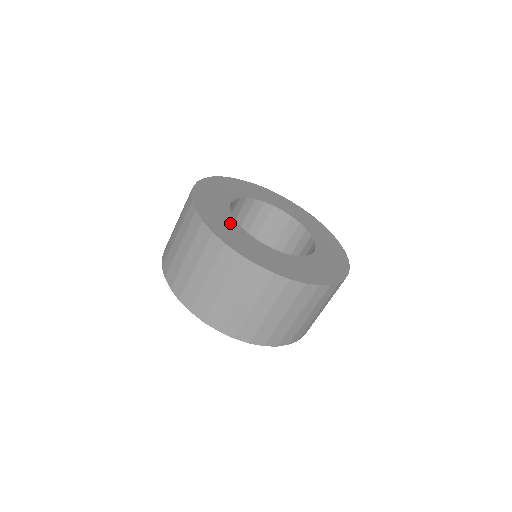
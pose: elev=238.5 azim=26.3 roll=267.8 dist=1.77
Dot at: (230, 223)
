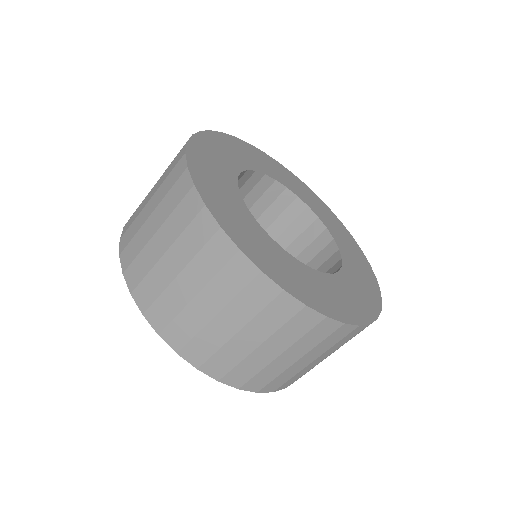
Dot at: (241, 211)
